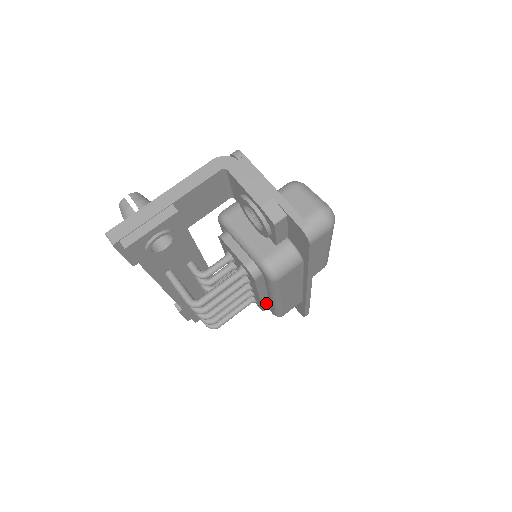
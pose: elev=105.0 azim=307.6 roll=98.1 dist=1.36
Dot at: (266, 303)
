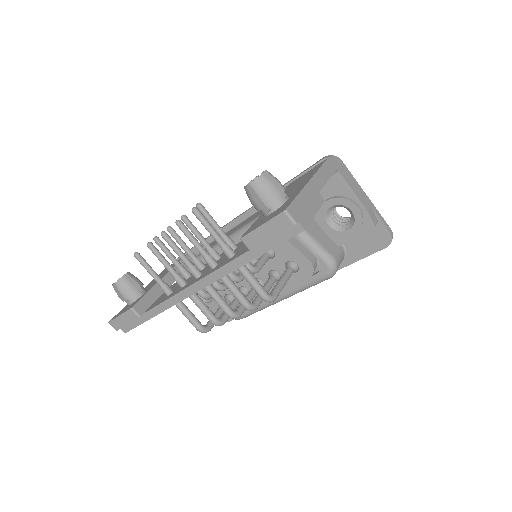
Dot at: occluded
